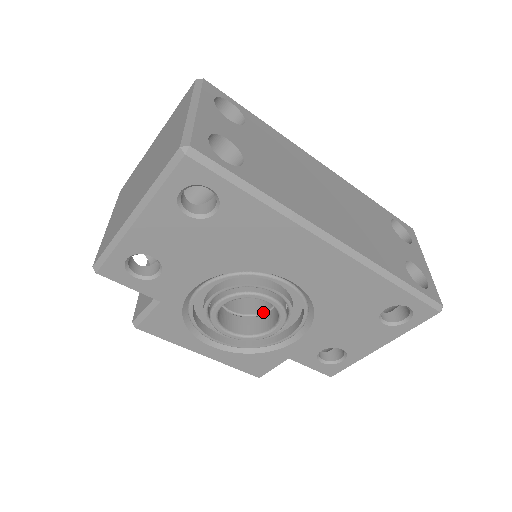
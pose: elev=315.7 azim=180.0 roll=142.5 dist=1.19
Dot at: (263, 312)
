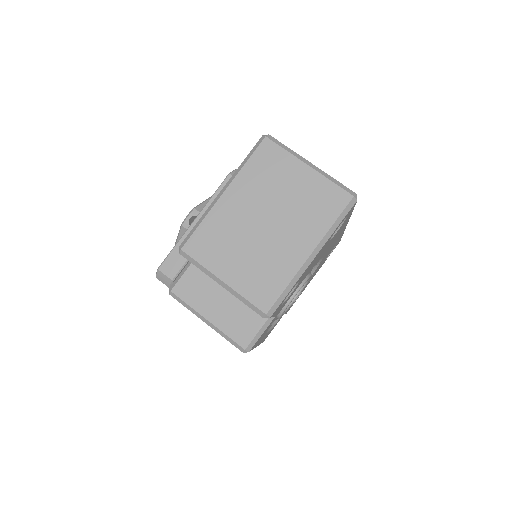
Dot at: occluded
